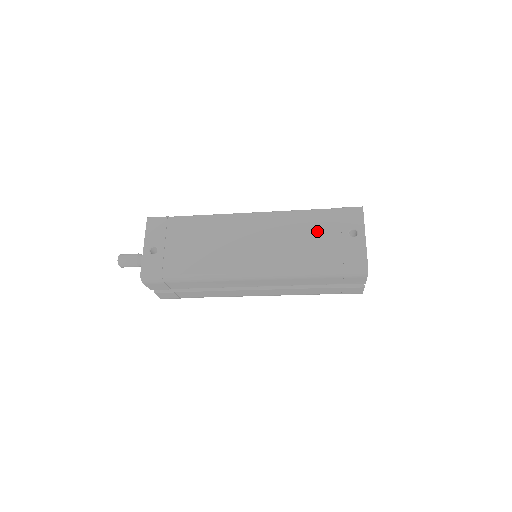
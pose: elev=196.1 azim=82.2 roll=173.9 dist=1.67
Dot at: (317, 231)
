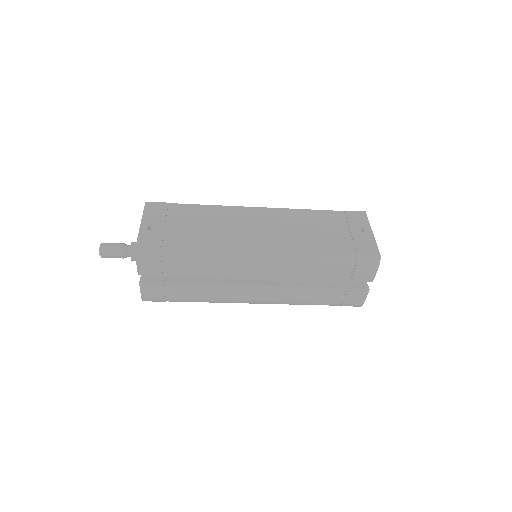
Dot at: (325, 225)
